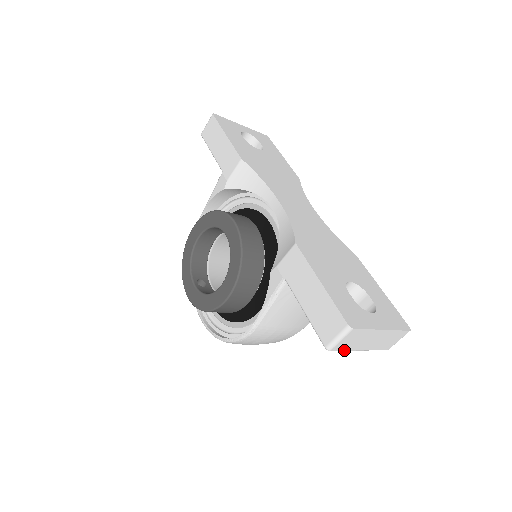
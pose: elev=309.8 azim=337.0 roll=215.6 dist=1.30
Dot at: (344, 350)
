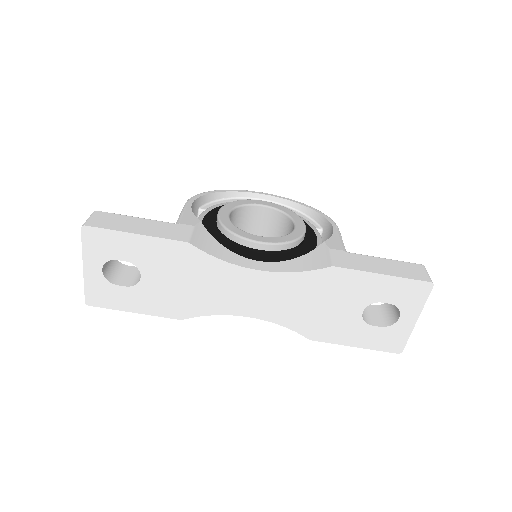
Dot at: occluded
